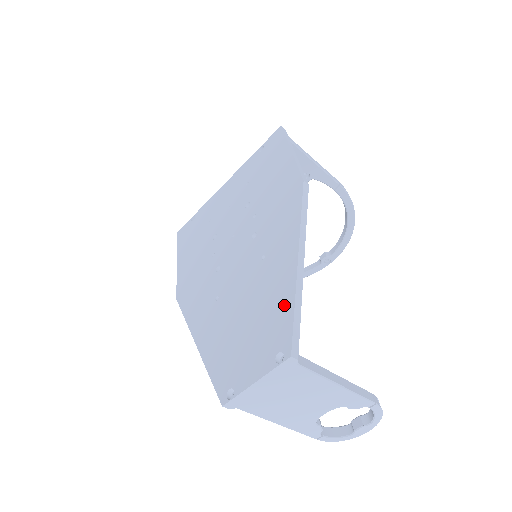
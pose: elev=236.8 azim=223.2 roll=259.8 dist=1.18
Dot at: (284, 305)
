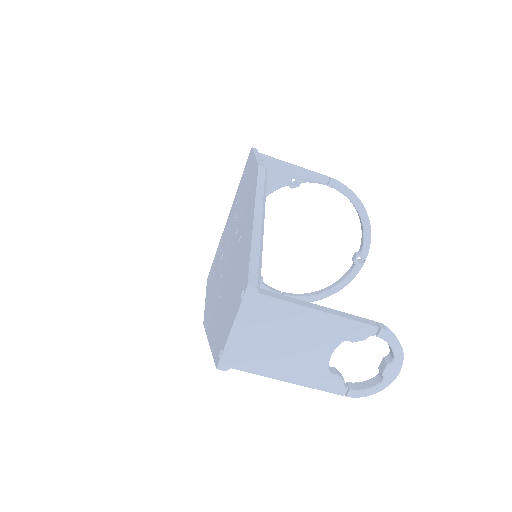
Dot at: (246, 256)
